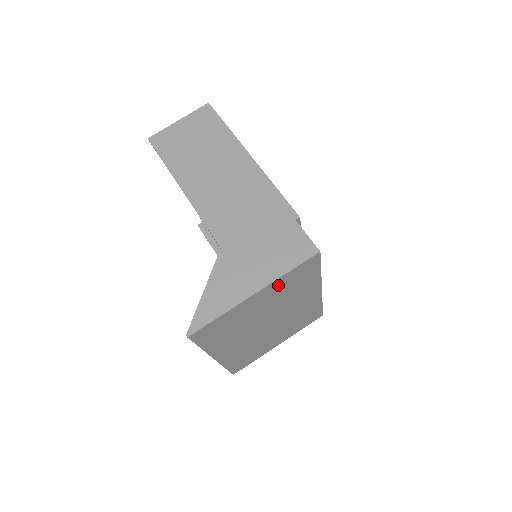
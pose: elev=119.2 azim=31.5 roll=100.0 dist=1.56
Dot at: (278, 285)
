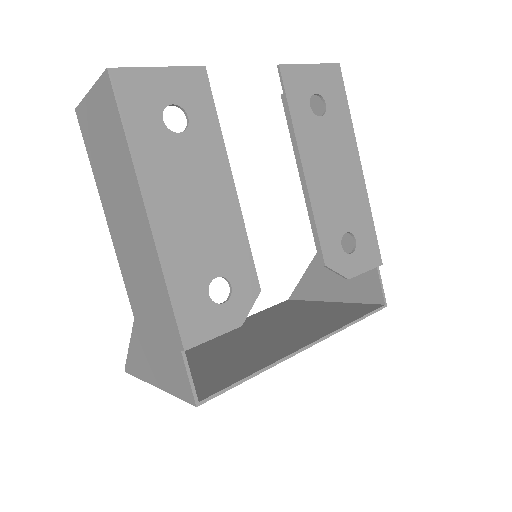
Dot at: occluded
